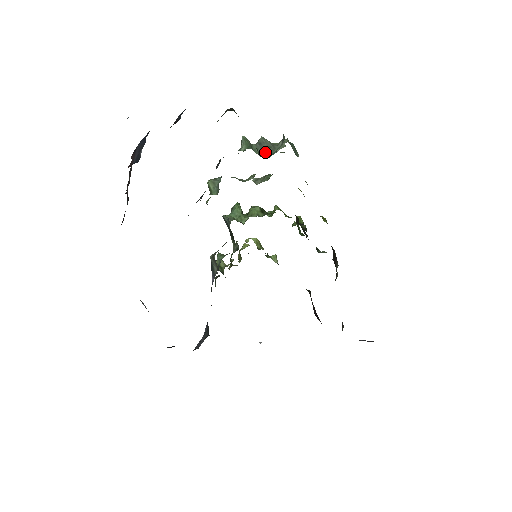
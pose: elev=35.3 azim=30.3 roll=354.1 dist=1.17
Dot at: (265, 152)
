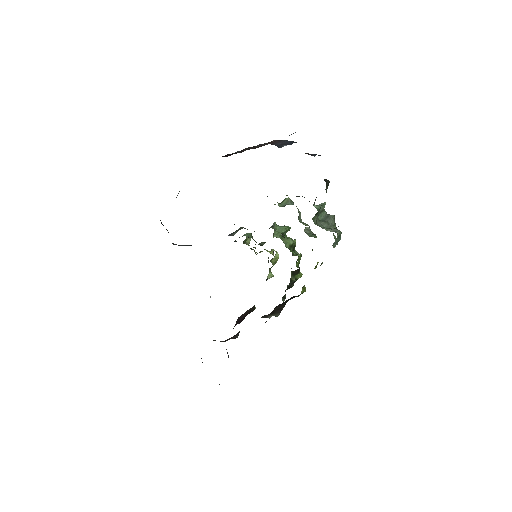
Dot at: (322, 222)
